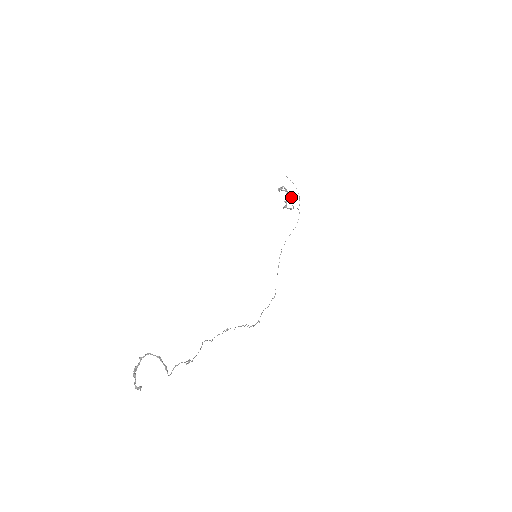
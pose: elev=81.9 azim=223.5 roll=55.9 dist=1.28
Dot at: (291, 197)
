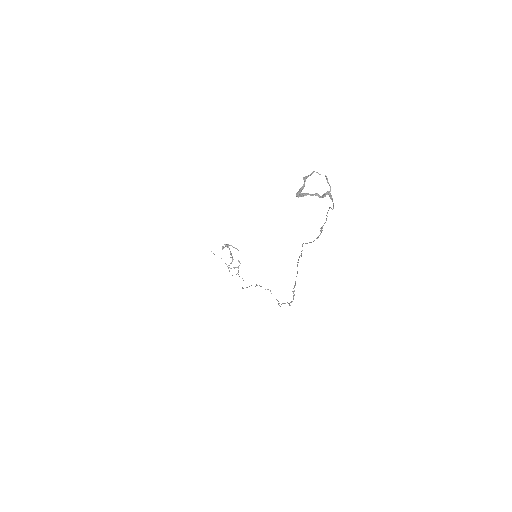
Dot at: occluded
